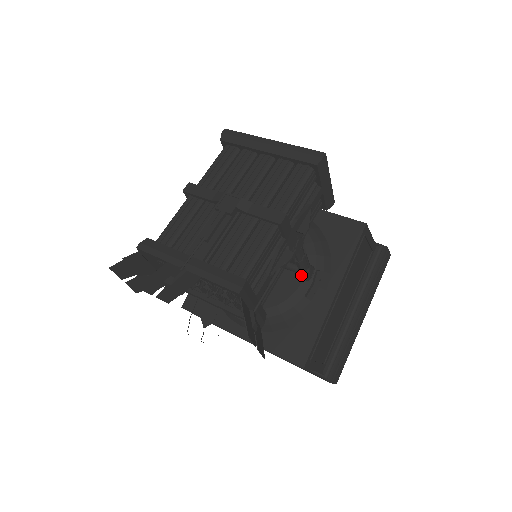
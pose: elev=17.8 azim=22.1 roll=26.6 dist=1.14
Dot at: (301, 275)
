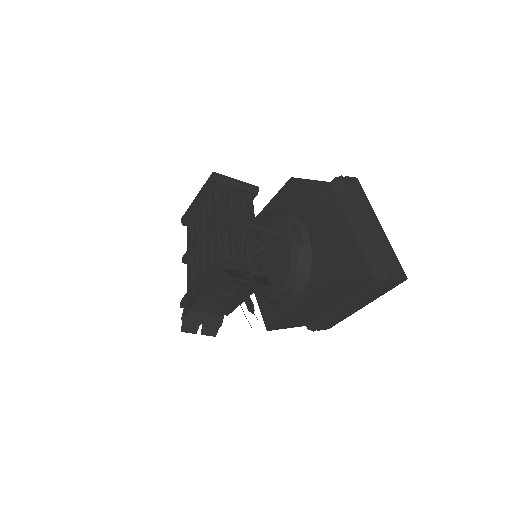
Dot at: (274, 236)
